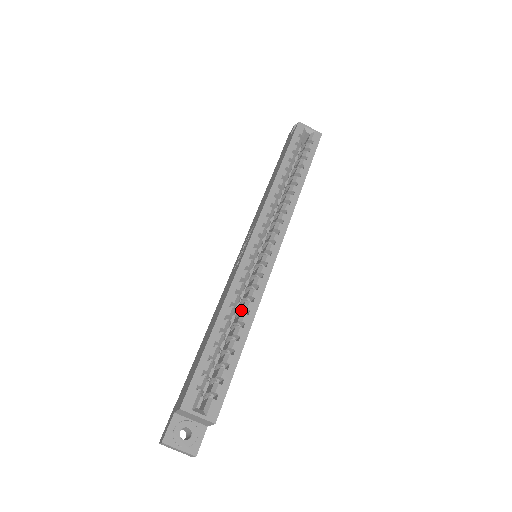
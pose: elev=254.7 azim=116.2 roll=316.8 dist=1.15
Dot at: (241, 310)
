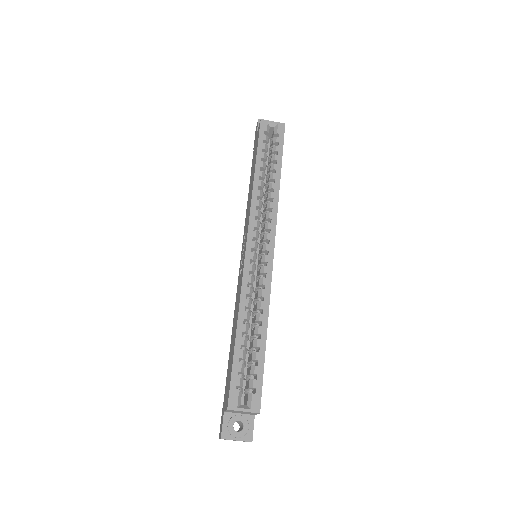
Dot at: (256, 310)
